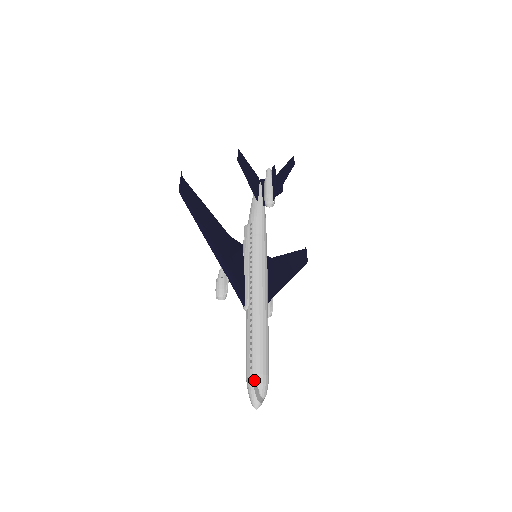
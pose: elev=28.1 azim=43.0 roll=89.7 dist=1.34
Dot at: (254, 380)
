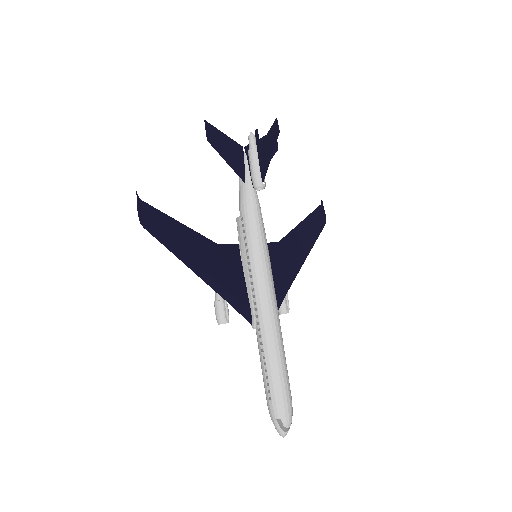
Dot at: (275, 412)
